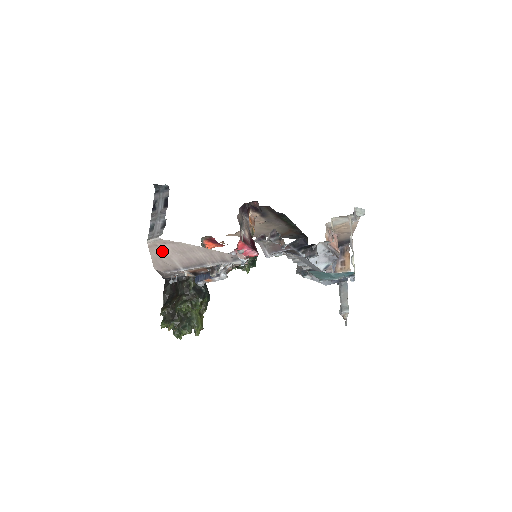
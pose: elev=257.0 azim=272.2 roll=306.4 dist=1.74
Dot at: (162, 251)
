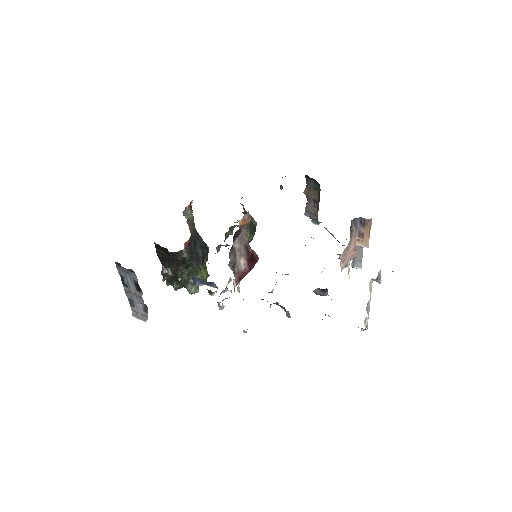
Dot at: occluded
